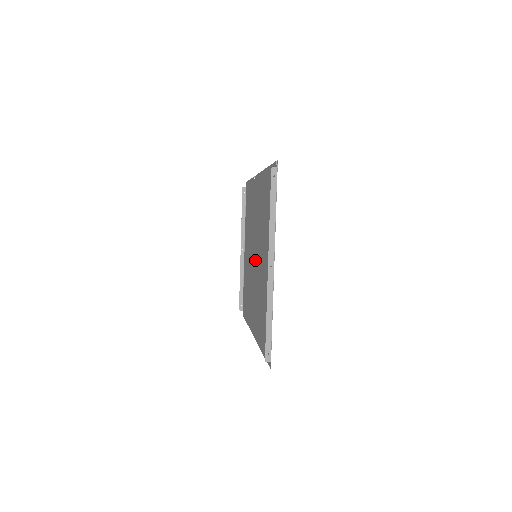
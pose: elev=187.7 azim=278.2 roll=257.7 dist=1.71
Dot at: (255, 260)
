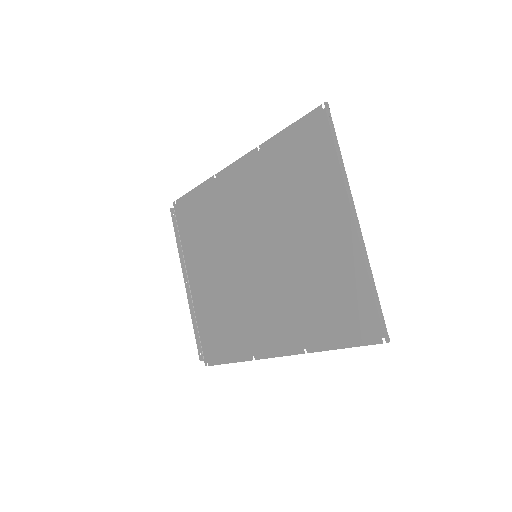
Dot at: (255, 262)
